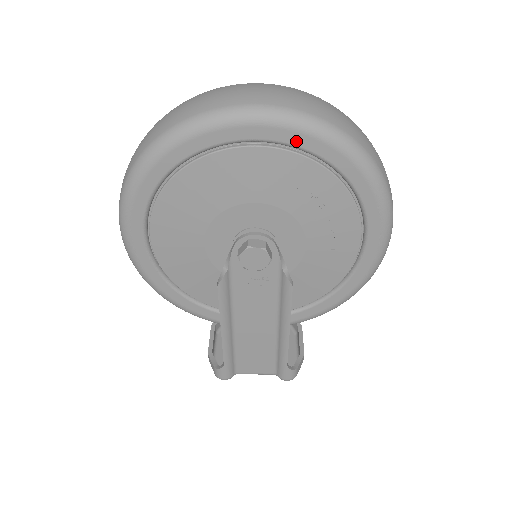
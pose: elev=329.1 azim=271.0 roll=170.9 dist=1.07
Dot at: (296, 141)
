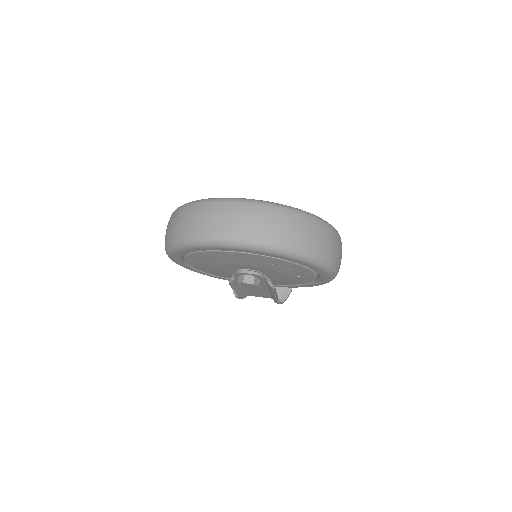
Dot at: (267, 255)
